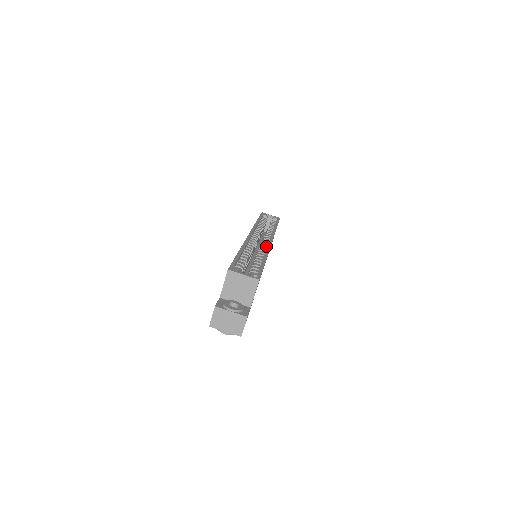
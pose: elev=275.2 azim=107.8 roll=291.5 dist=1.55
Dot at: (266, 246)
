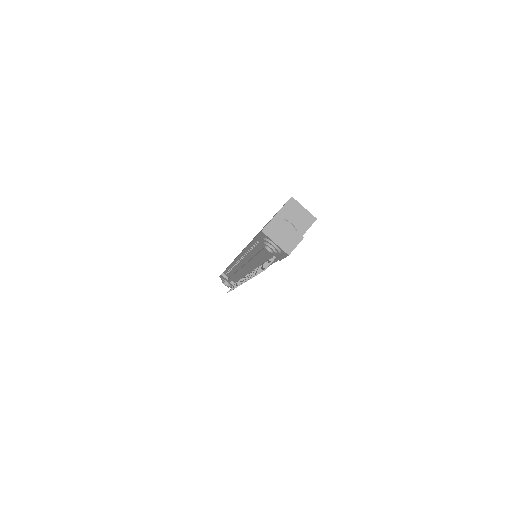
Dot at: occluded
